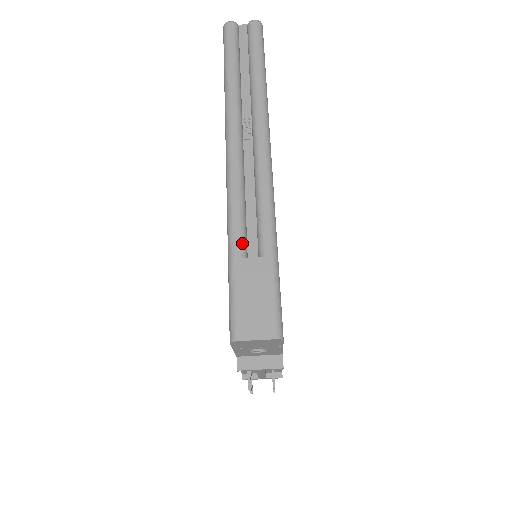
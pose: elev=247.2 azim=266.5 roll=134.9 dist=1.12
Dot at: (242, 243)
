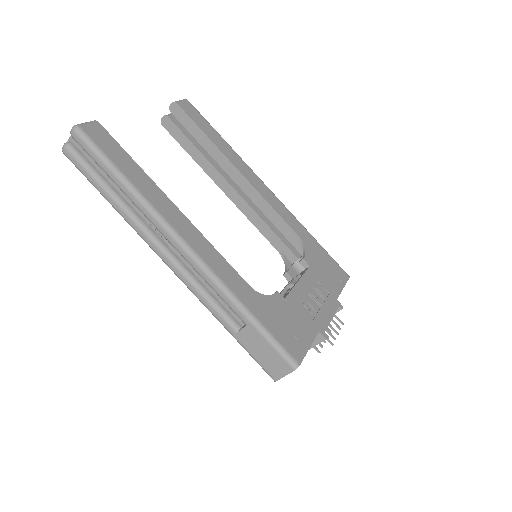
Dot at: (228, 323)
